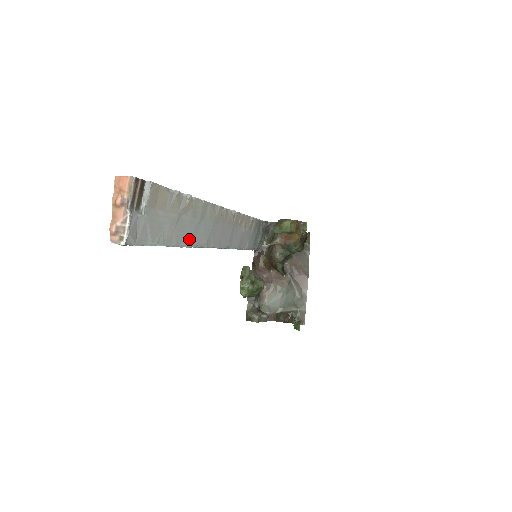
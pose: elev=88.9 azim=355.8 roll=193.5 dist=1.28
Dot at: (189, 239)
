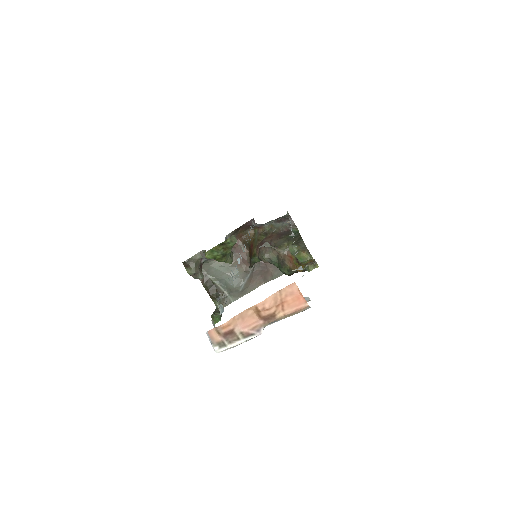
Dot at: occluded
